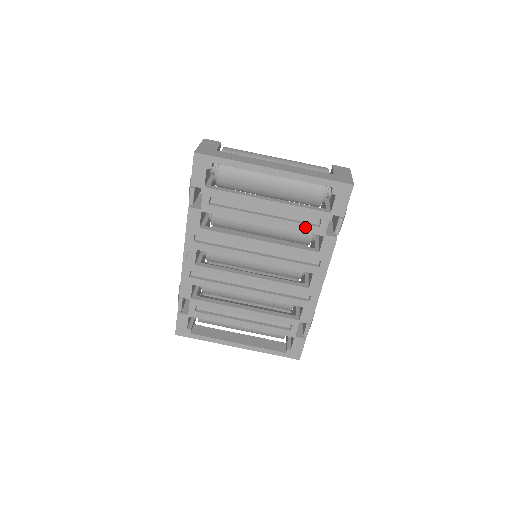
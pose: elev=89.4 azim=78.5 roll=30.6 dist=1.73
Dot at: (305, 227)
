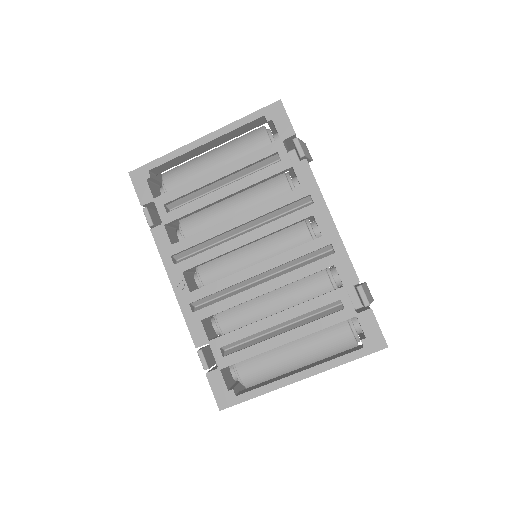
Dot at: (268, 171)
